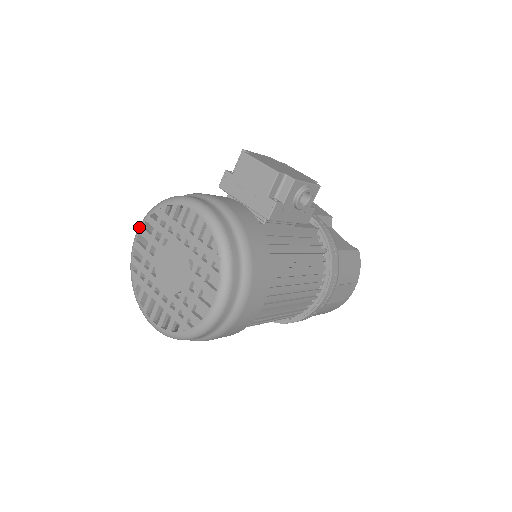
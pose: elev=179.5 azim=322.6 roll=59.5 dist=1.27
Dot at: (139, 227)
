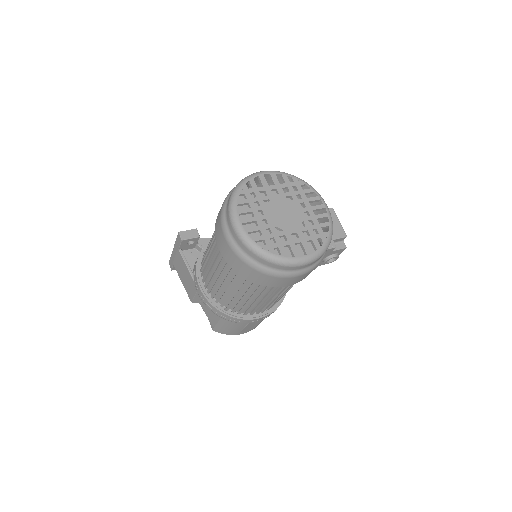
Dot at: (272, 171)
